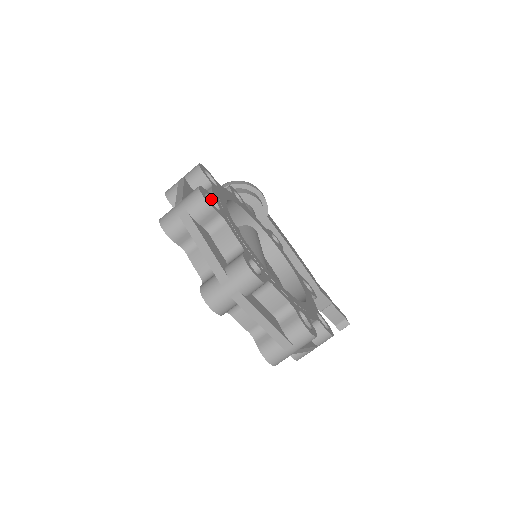
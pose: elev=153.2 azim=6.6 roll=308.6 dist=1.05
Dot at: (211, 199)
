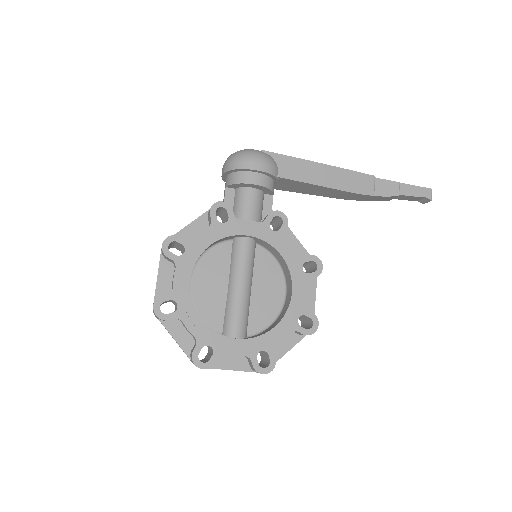
Dot at: (169, 300)
